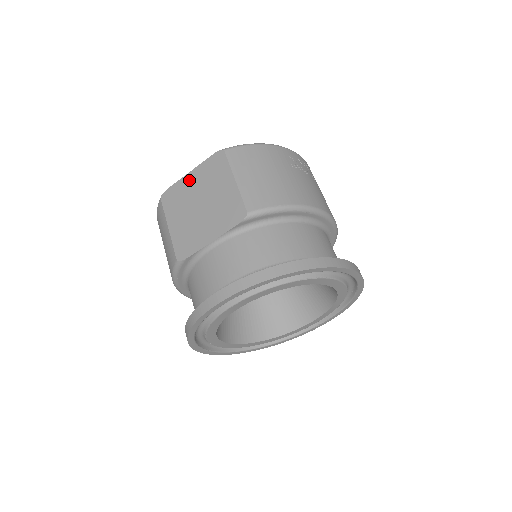
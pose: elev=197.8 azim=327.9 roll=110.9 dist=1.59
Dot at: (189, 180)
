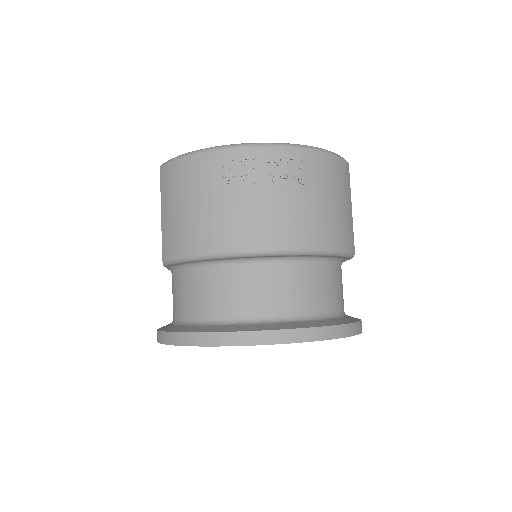
Dot at: occluded
